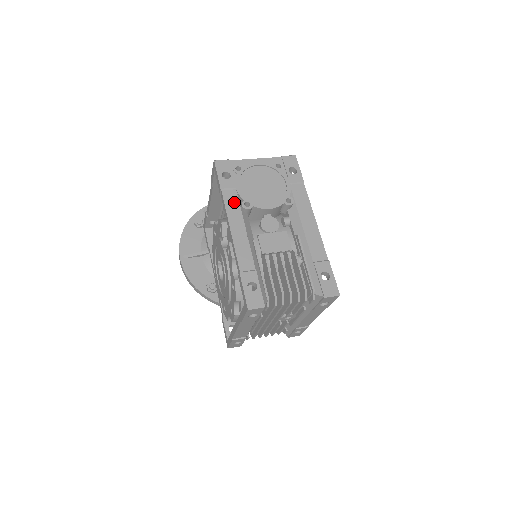
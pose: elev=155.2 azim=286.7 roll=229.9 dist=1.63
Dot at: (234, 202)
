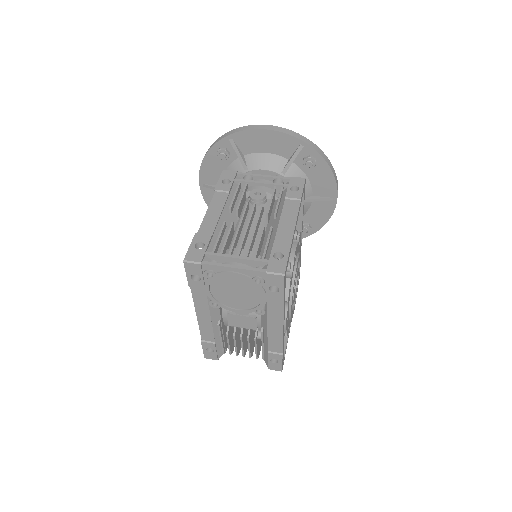
Dot at: (202, 299)
